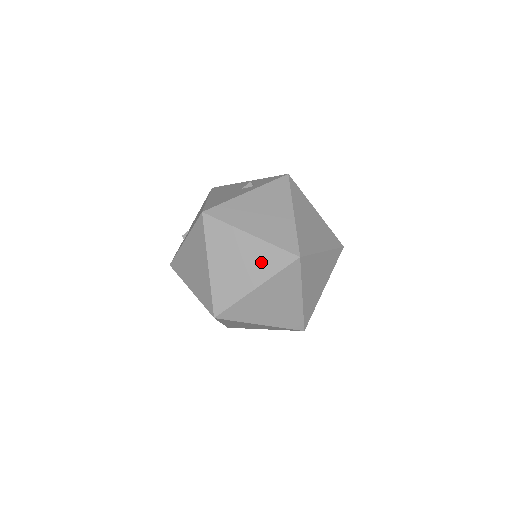
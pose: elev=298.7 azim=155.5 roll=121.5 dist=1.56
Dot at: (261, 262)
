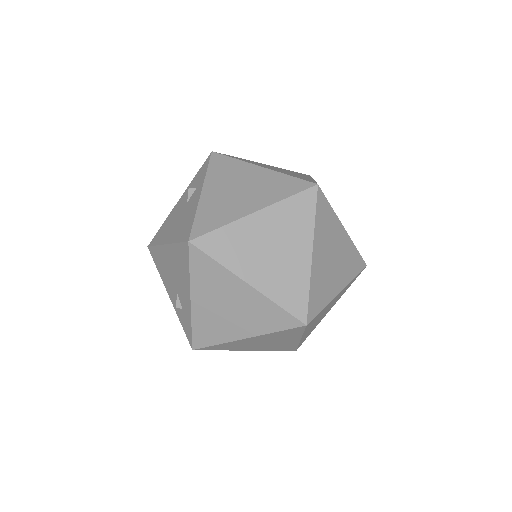
Dot at: (291, 226)
